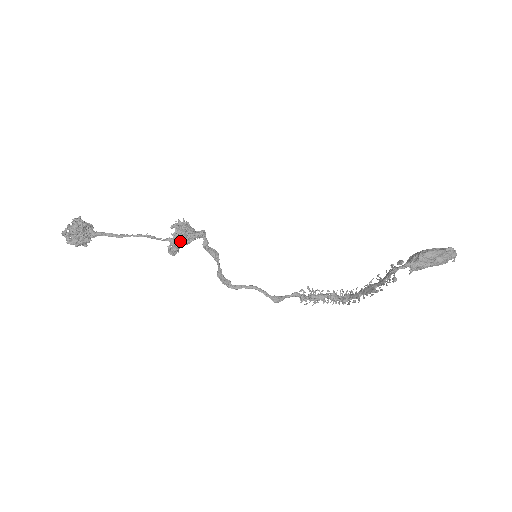
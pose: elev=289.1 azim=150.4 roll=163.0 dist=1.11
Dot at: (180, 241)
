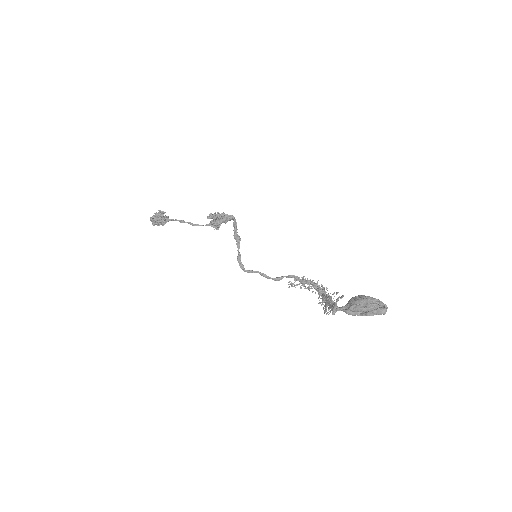
Dot at: (216, 227)
